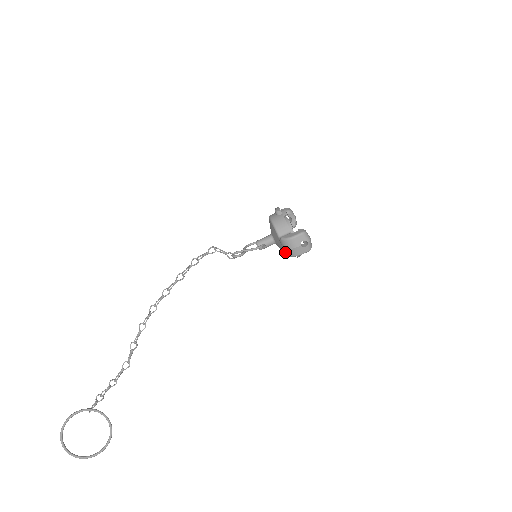
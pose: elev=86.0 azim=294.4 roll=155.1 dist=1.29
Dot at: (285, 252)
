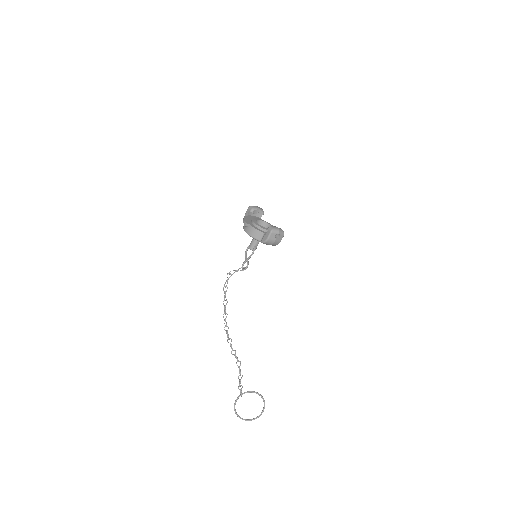
Dot at: occluded
